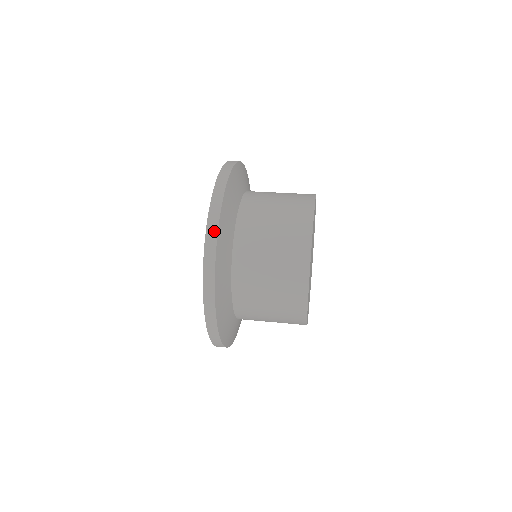
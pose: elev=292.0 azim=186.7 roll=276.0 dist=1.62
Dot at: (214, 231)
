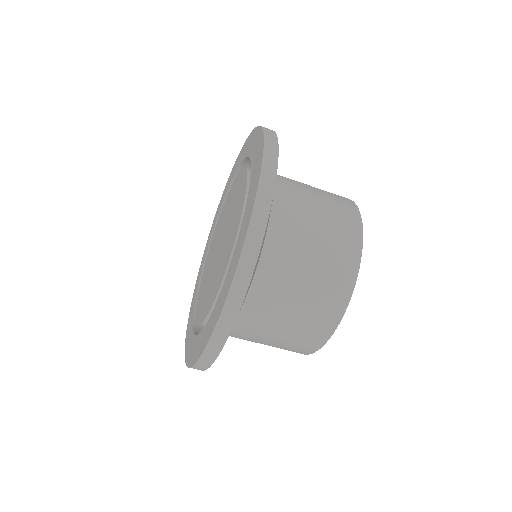
Dot at: (274, 157)
